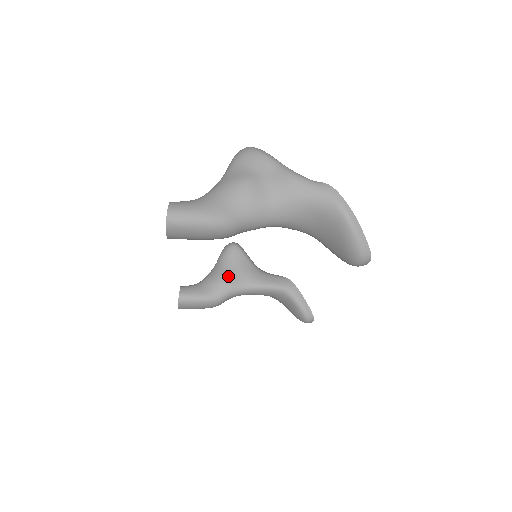
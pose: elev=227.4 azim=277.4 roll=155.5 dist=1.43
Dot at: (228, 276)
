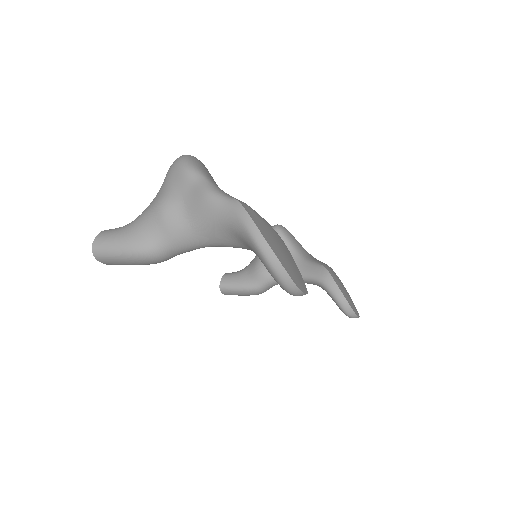
Dot at: occluded
